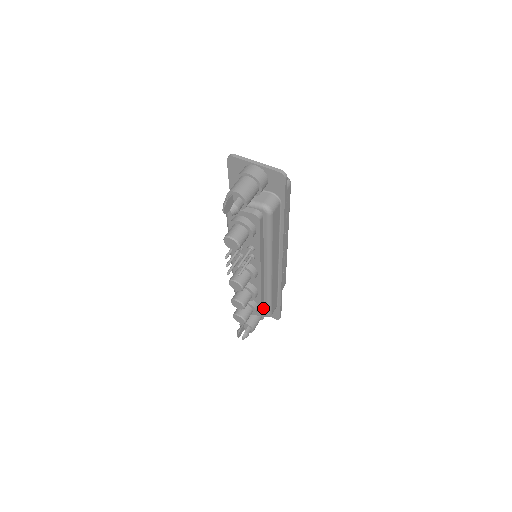
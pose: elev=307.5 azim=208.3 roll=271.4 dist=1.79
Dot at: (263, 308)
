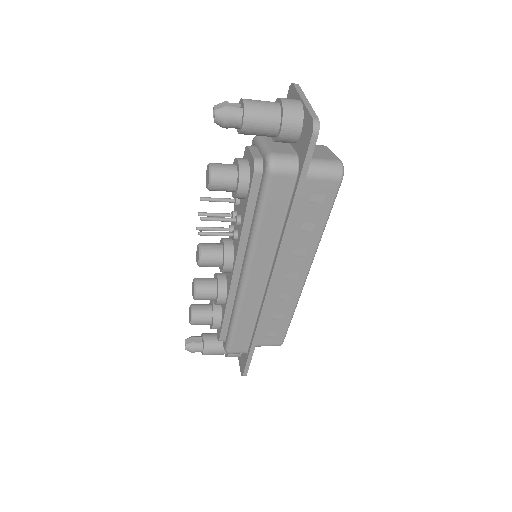
Dot at: (226, 333)
